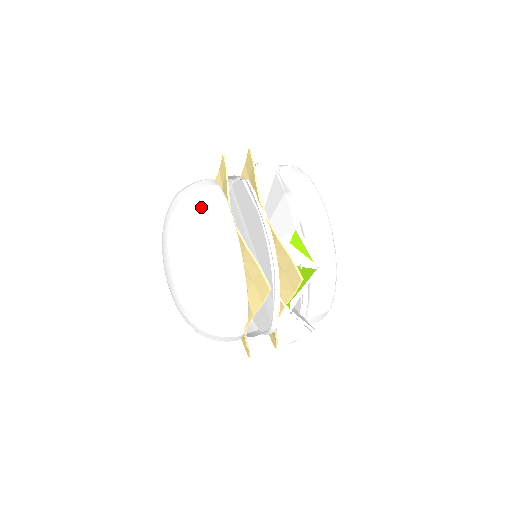
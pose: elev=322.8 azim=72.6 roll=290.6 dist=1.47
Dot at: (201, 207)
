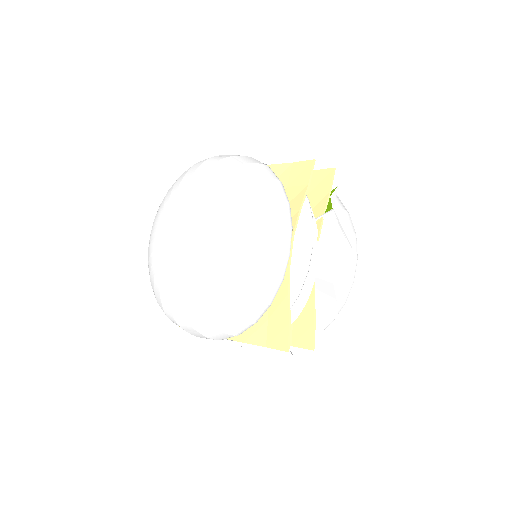
Dot at: occluded
